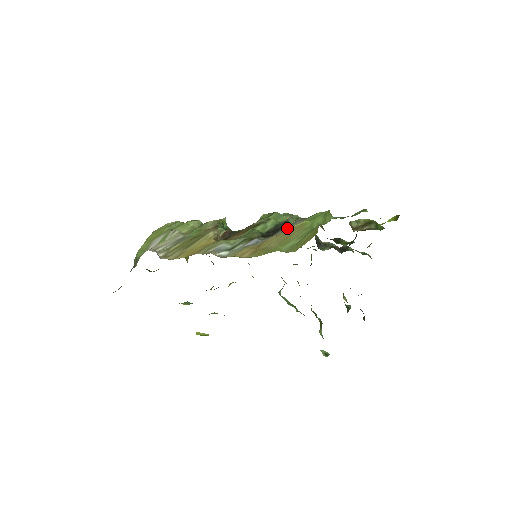
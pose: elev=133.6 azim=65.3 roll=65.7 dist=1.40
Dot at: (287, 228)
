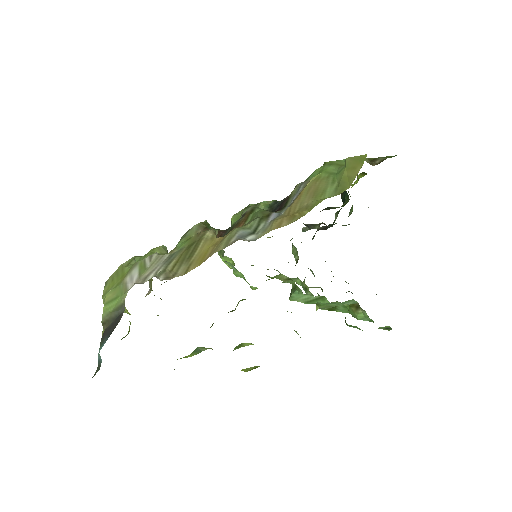
Dot at: (297, 193)
